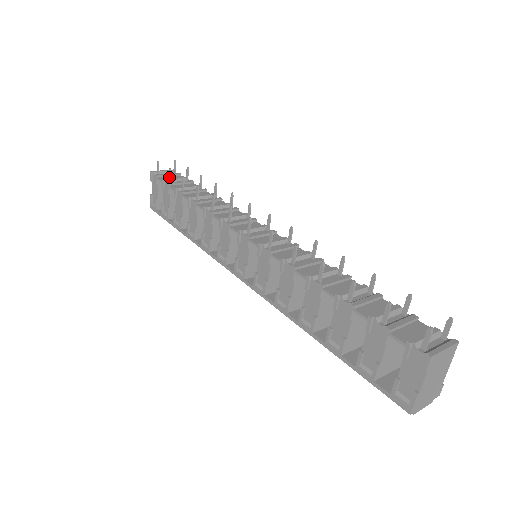
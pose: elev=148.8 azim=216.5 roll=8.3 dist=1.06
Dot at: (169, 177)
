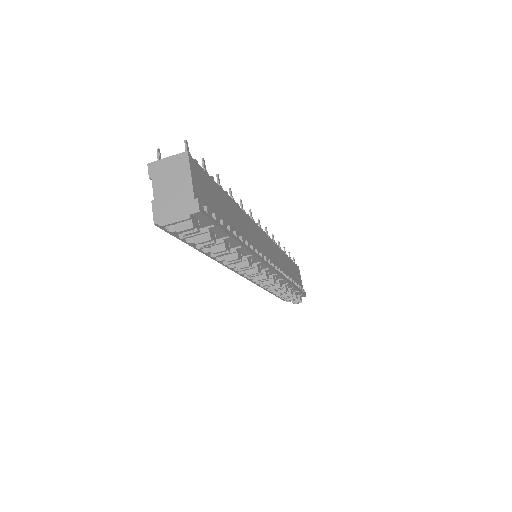
Dot at: occluded
